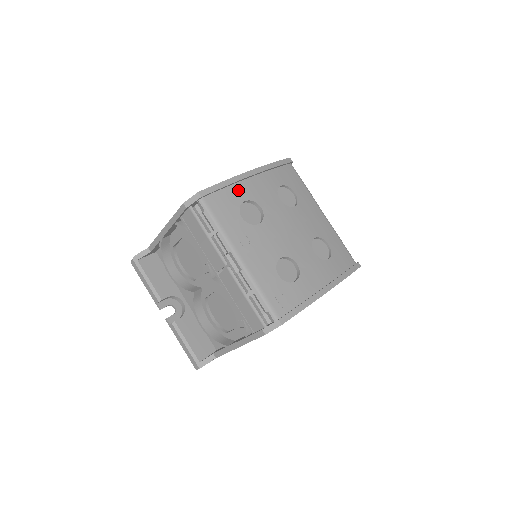
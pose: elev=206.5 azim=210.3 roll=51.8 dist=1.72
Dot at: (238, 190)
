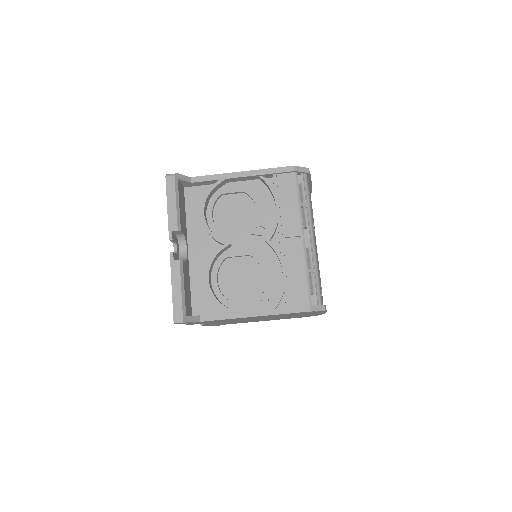
Dot at: occluded
